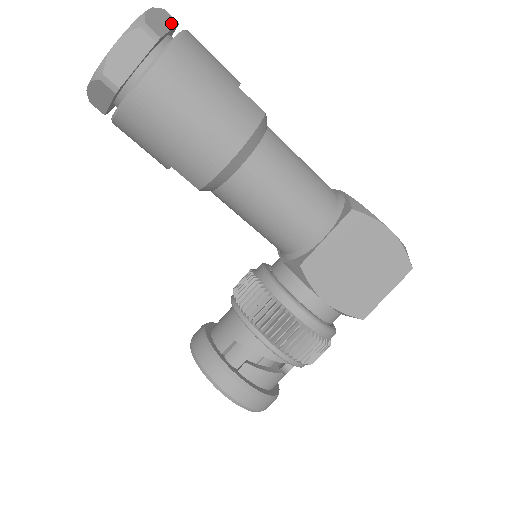
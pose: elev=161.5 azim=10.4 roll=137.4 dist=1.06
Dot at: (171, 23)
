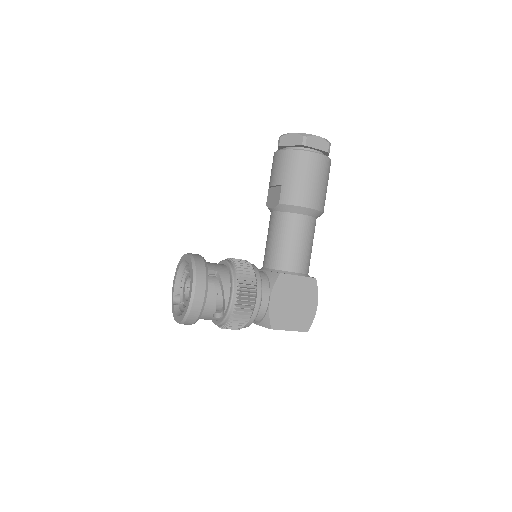
Dot at: occluded
